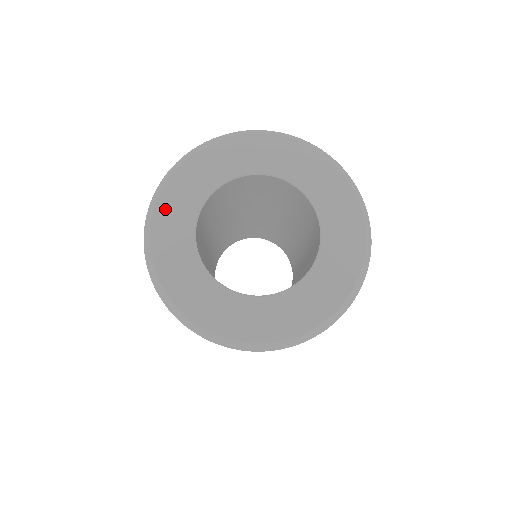
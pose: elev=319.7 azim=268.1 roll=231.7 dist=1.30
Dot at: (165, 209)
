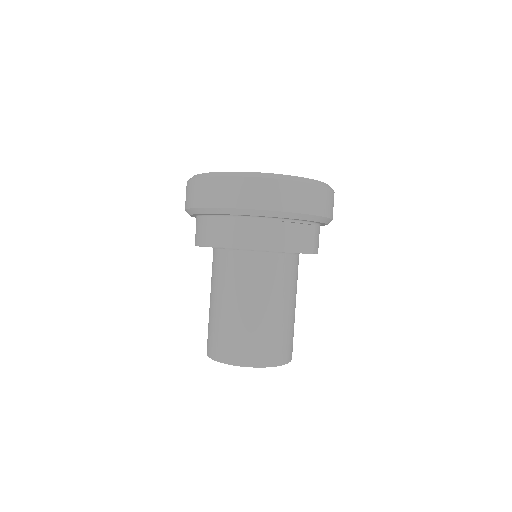
Dot at: occluded
